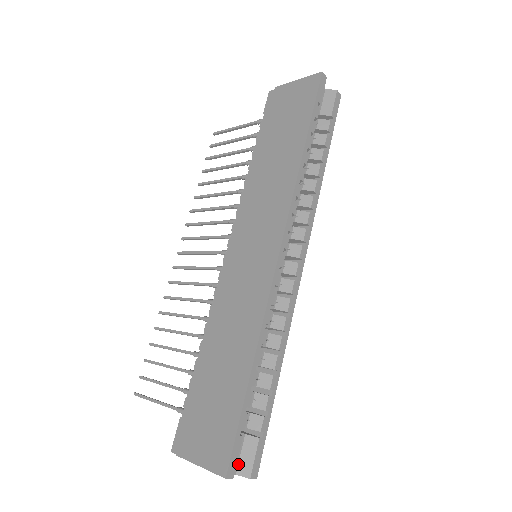
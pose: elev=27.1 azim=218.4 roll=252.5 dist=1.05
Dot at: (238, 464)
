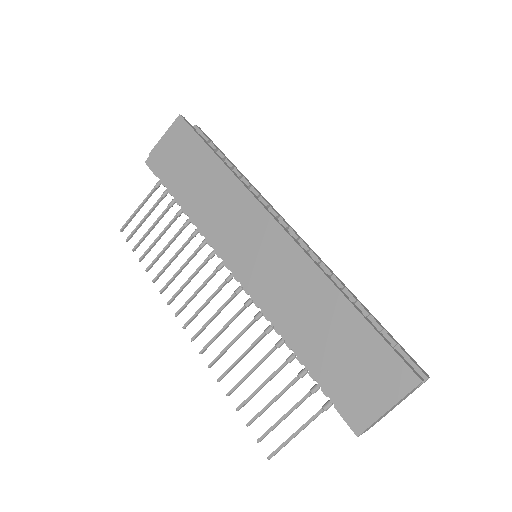
Dot at: occluded
